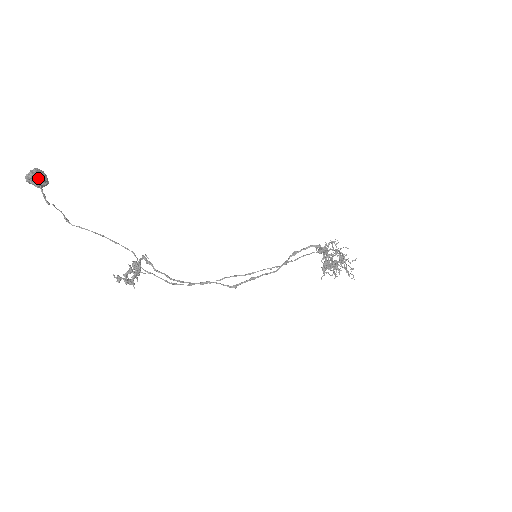
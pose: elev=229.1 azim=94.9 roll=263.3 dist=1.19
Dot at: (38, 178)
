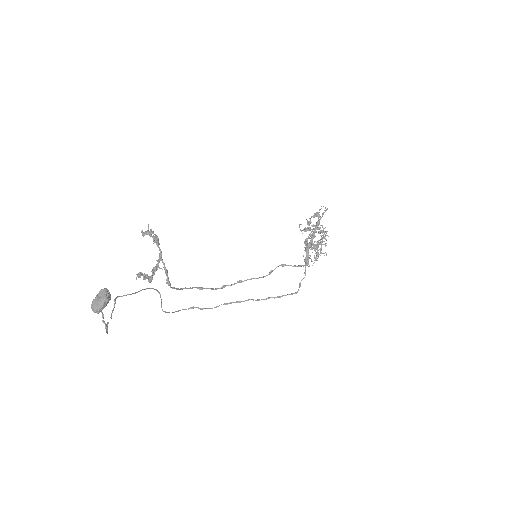
Dot at: occluded
